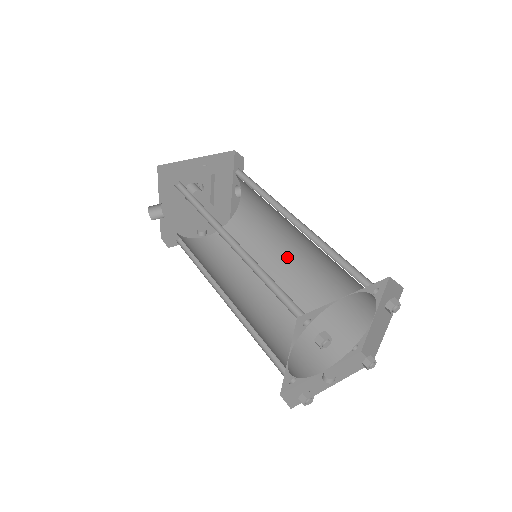
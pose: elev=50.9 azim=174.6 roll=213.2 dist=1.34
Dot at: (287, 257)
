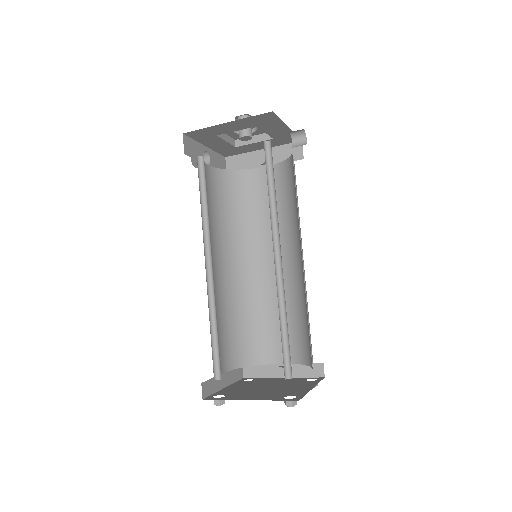
Dot at: (301, 251)
